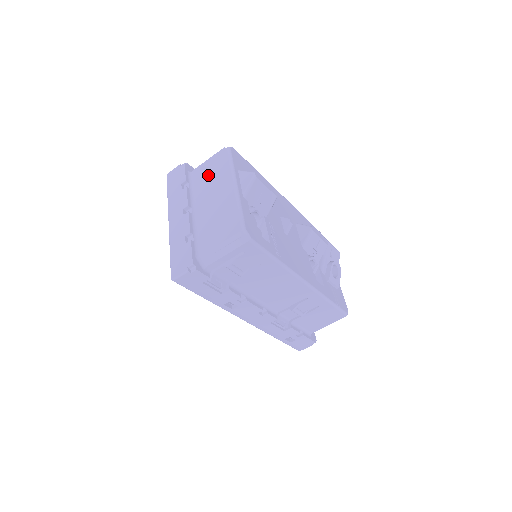
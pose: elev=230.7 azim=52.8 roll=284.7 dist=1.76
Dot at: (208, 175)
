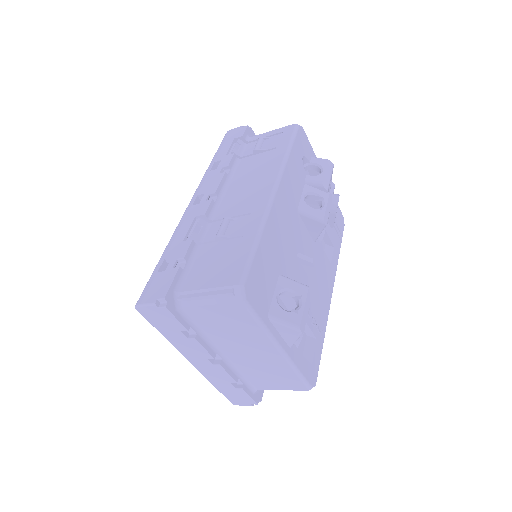
Dot at: (222, 325)
